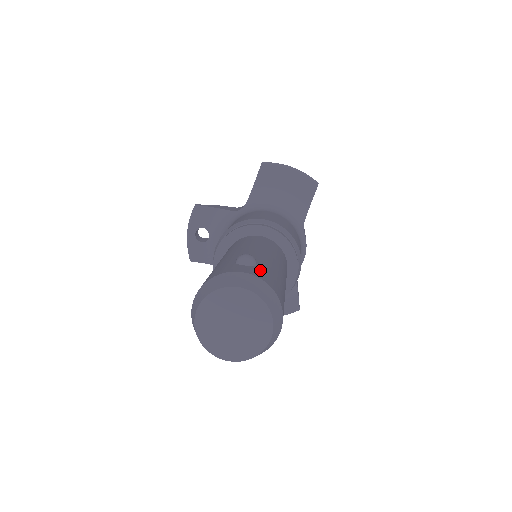
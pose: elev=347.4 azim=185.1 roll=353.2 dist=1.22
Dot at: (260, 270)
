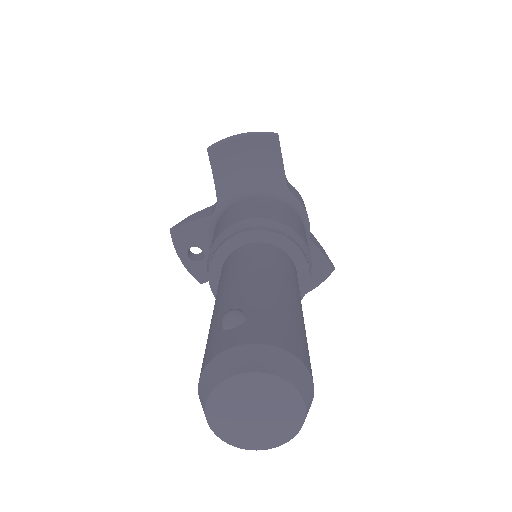
Dot at: (252, 324)
